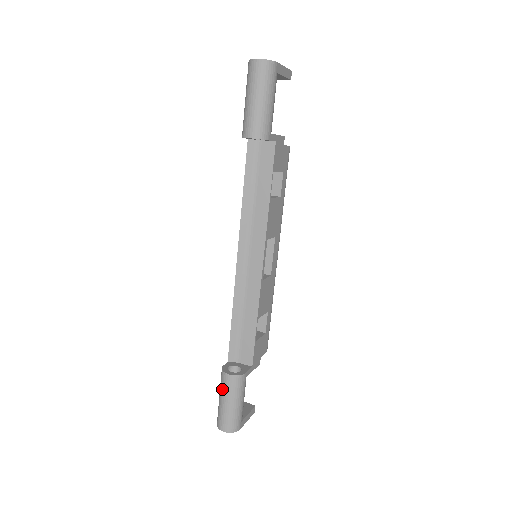
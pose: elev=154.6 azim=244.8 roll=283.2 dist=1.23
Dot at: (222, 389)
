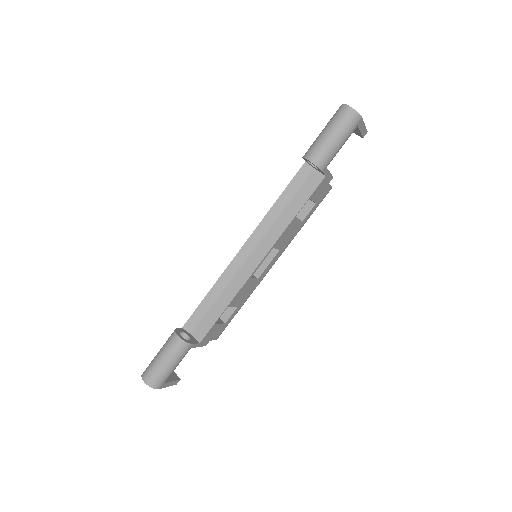
Dot at: (165, 346)
